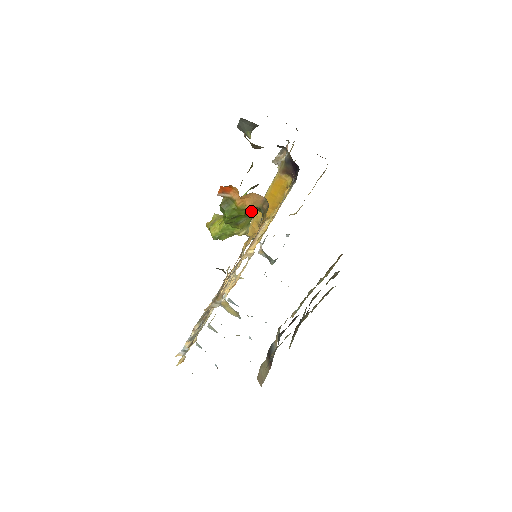
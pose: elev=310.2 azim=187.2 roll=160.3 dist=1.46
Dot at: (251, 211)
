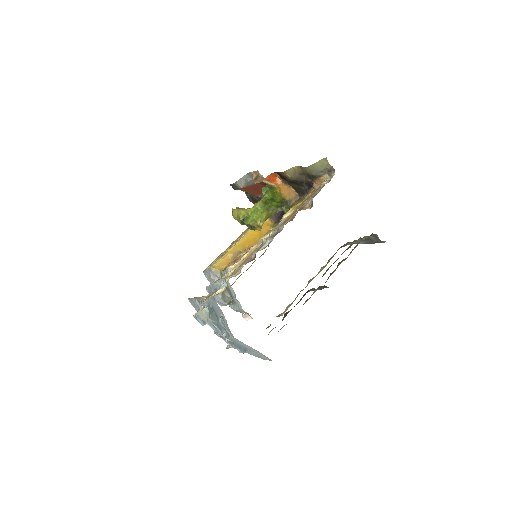
Dot at: (282, 202)
